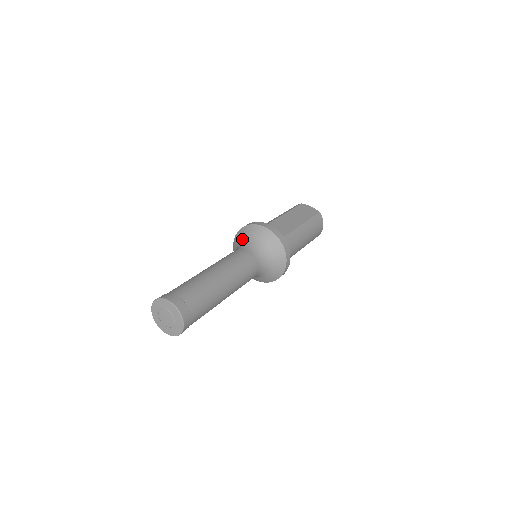
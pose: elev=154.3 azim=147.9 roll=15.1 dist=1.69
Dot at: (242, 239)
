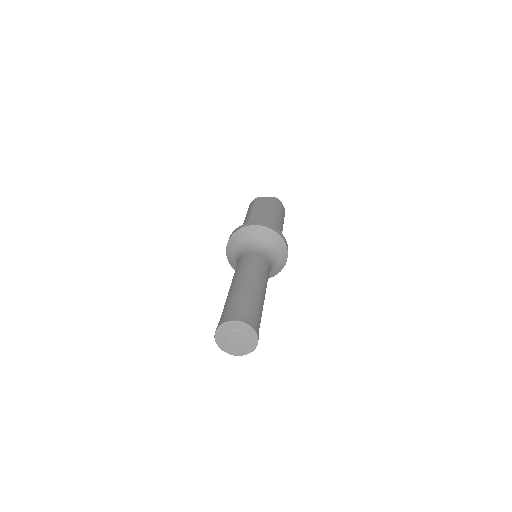
Dot at: (238, 246)
